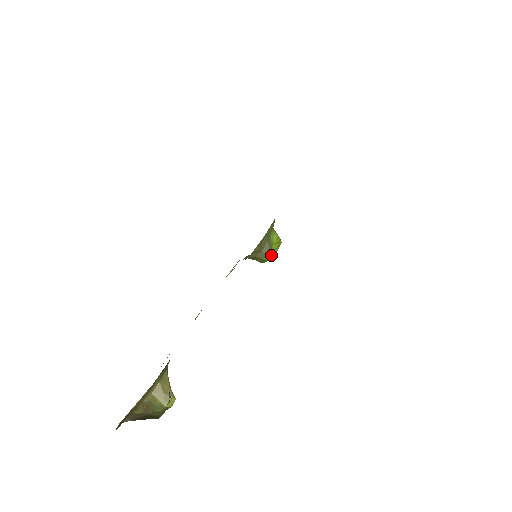
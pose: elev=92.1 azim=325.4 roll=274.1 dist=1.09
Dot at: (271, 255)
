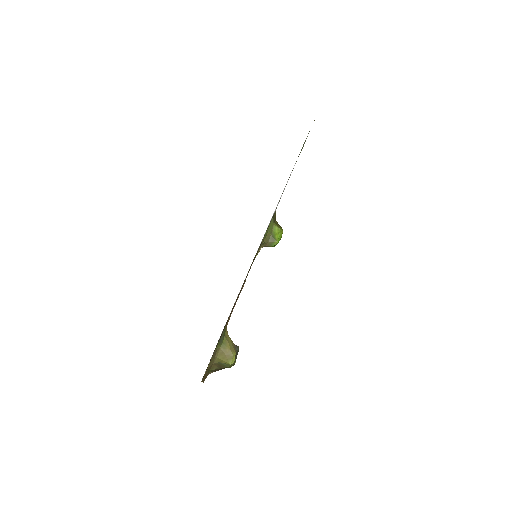
Dot at: (276, 243)
